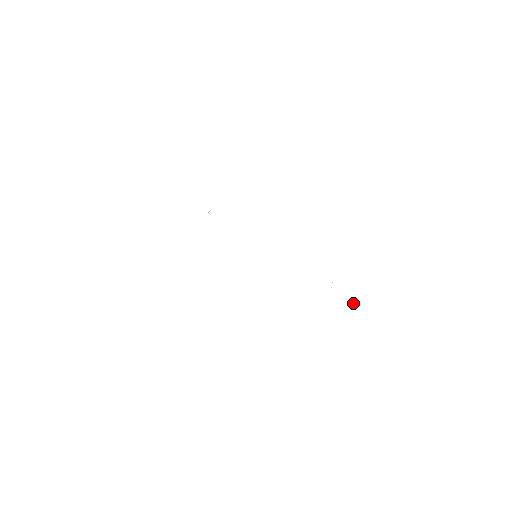
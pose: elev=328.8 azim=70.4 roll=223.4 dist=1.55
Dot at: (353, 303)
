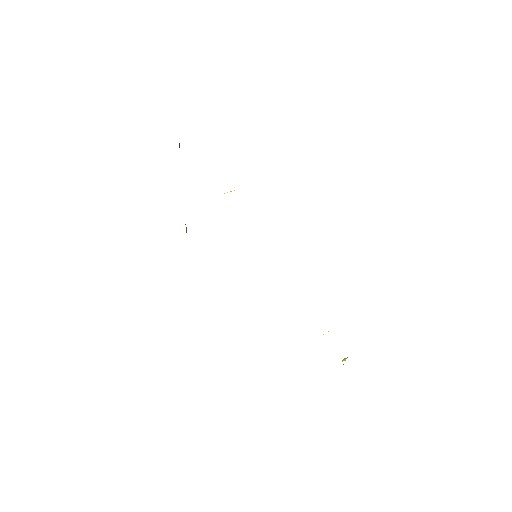
Dot at: occluded
